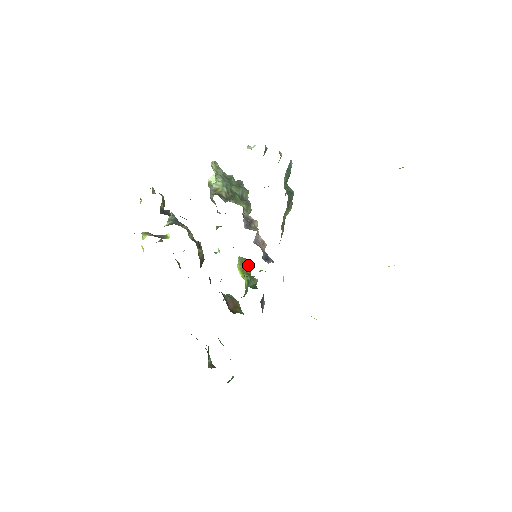
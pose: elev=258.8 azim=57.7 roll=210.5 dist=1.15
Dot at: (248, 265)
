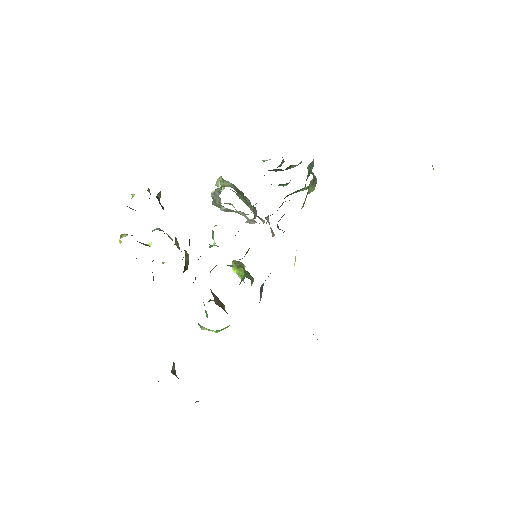
Dot at: (244, 267)
